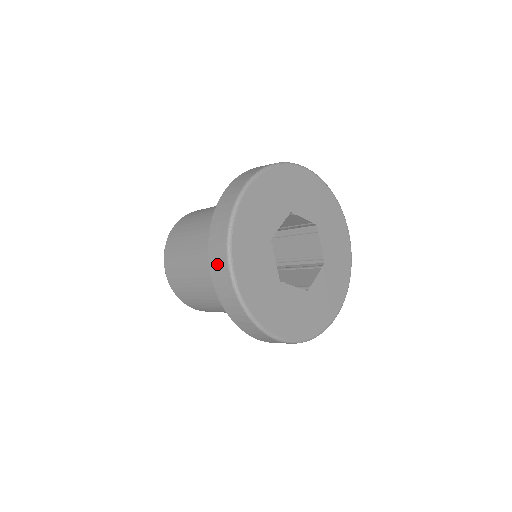
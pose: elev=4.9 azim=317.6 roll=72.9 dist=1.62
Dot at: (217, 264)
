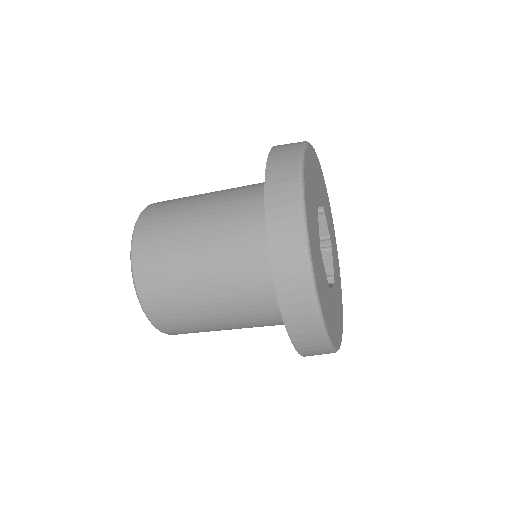
Dot at: (280, 181)
